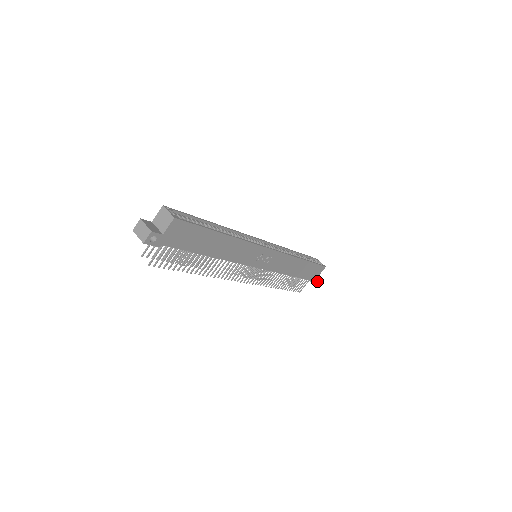
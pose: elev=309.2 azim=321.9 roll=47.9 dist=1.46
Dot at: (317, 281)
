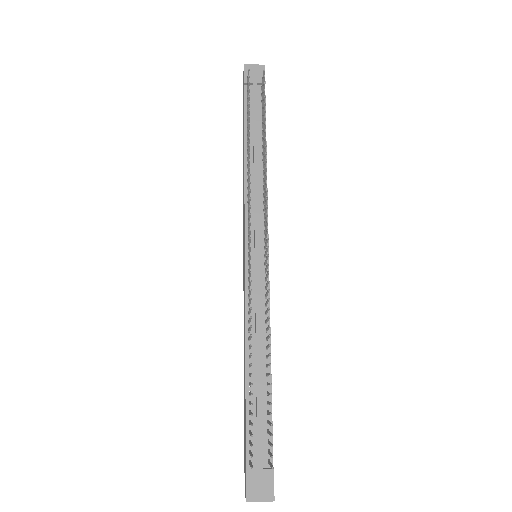
Dot at: (272, 493)
